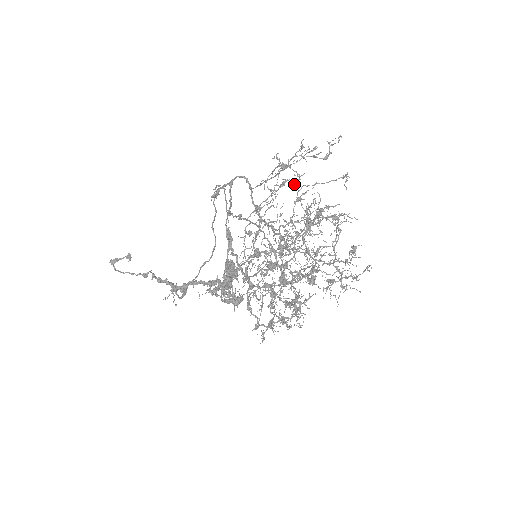
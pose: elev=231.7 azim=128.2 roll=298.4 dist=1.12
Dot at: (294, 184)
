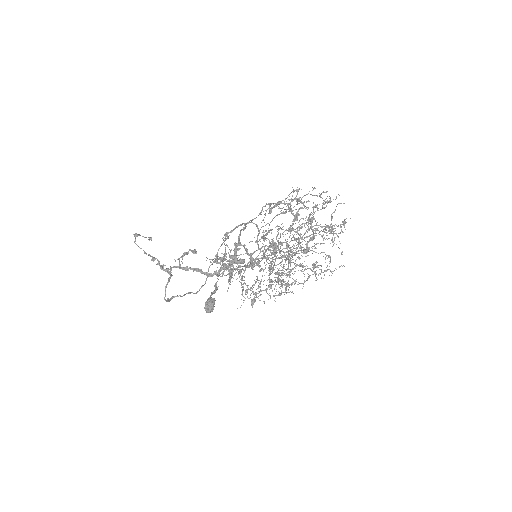
Dot at: (304, 205)
